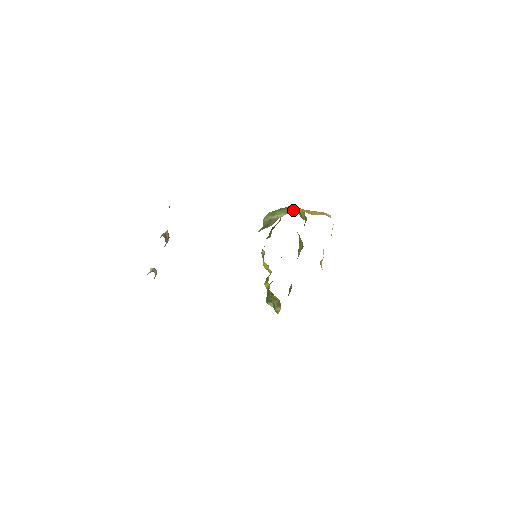
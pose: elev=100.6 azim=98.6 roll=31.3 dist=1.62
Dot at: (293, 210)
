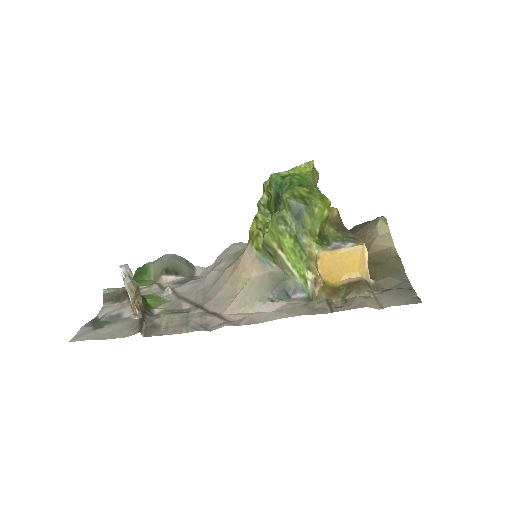
Dot at: (310, 228)
